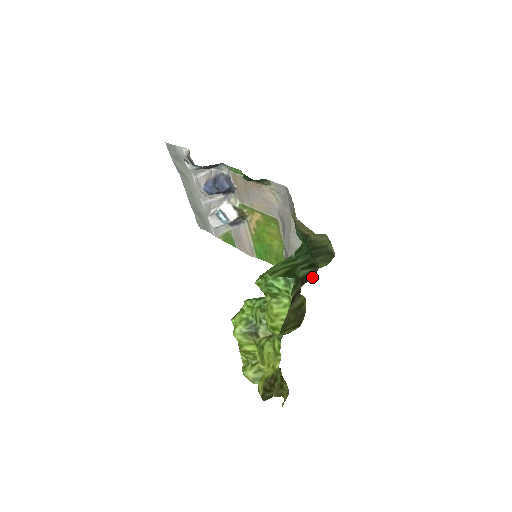
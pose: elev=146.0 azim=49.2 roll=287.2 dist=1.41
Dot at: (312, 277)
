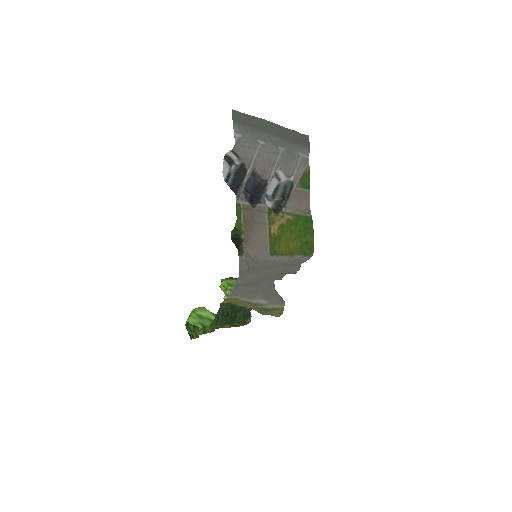
Dot at: occluded
